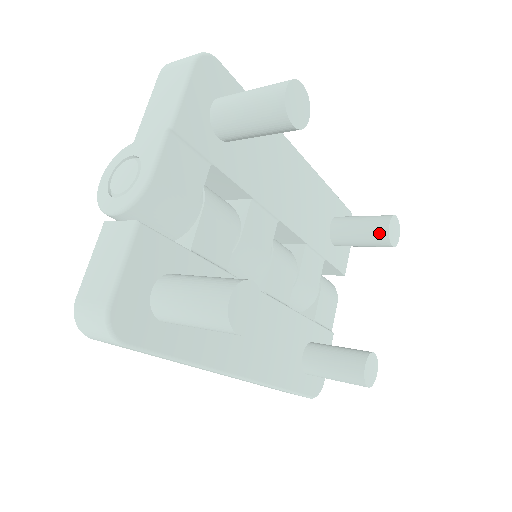
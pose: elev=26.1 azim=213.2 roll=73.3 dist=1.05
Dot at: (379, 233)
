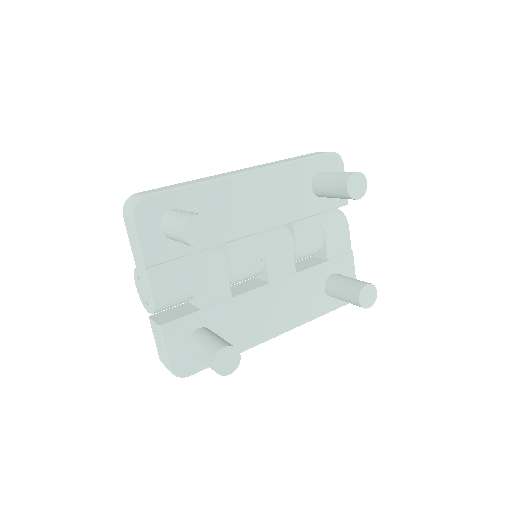
Dot at: (343, 195)
